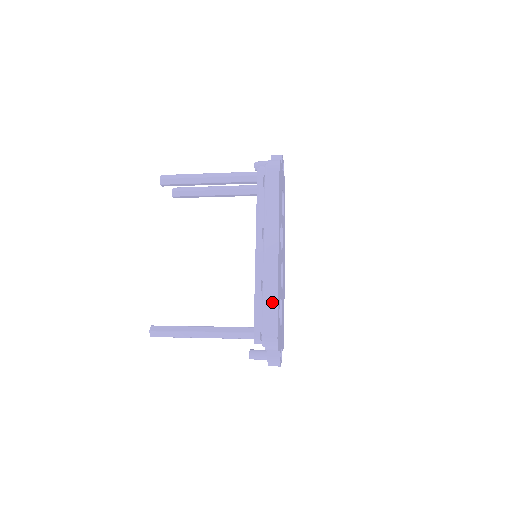
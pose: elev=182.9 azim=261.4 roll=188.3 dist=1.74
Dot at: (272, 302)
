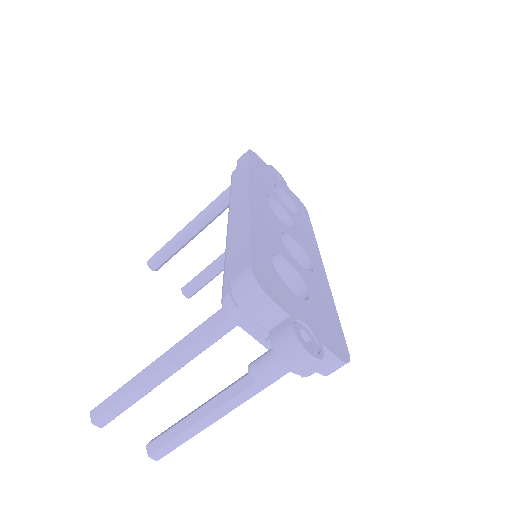
Dot at: (242, 237)
